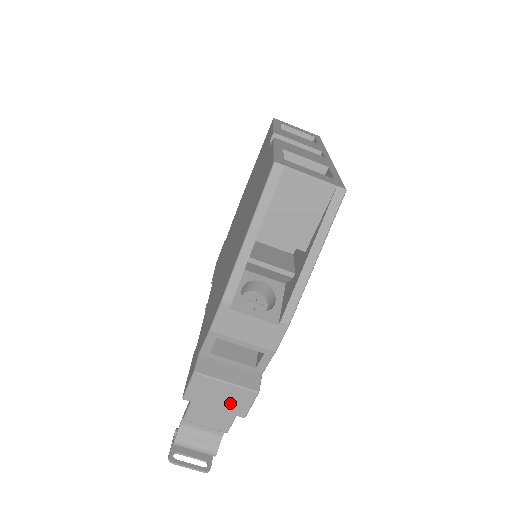
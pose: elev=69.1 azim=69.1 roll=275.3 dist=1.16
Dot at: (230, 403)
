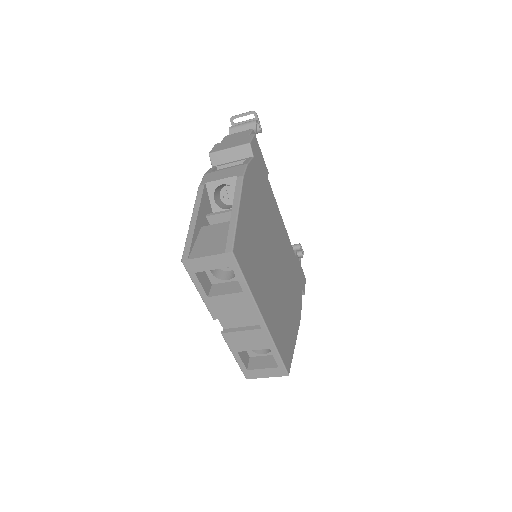
Dot at: occluded
